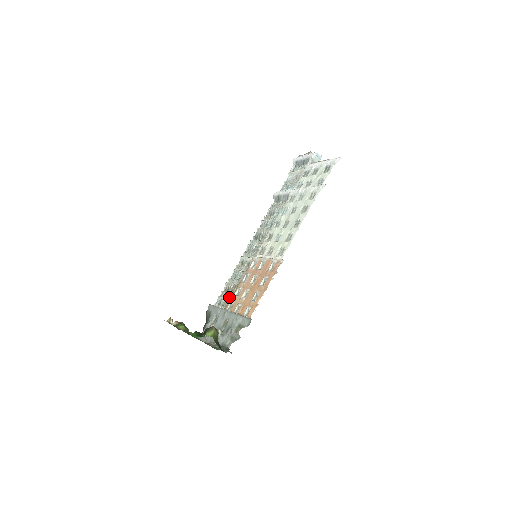
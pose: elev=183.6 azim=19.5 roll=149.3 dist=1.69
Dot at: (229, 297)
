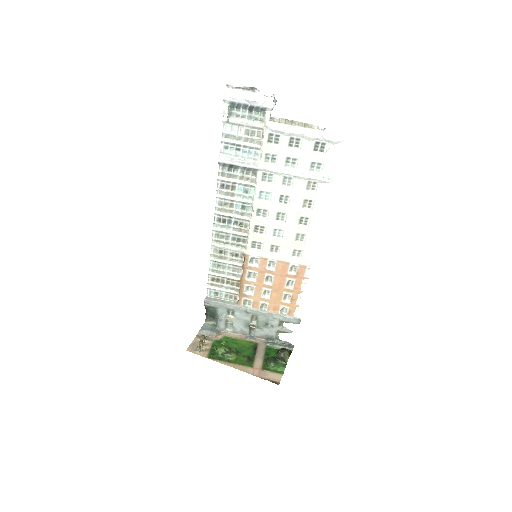
Dot at: (231, 290)
